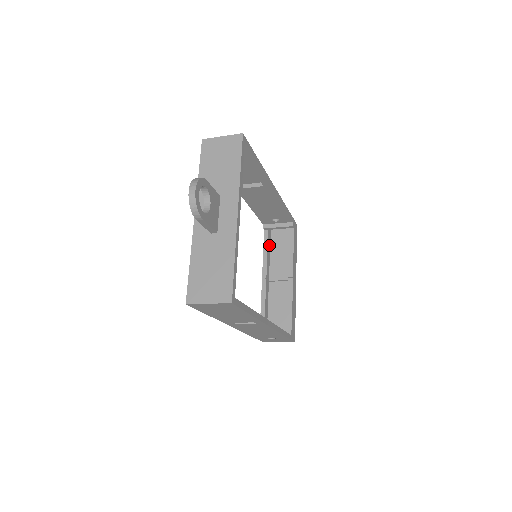
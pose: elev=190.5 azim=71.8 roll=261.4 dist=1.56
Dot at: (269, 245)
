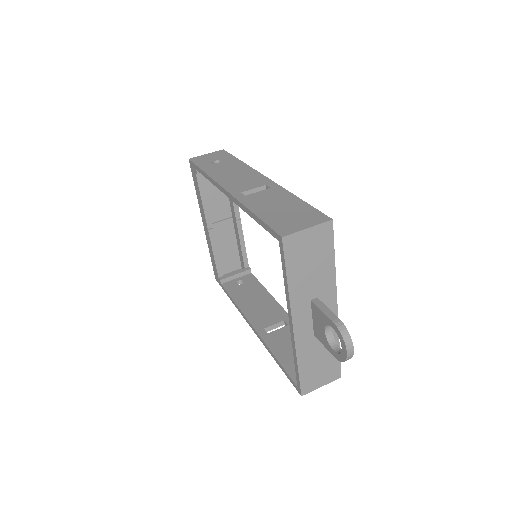
Dot at: occluded
